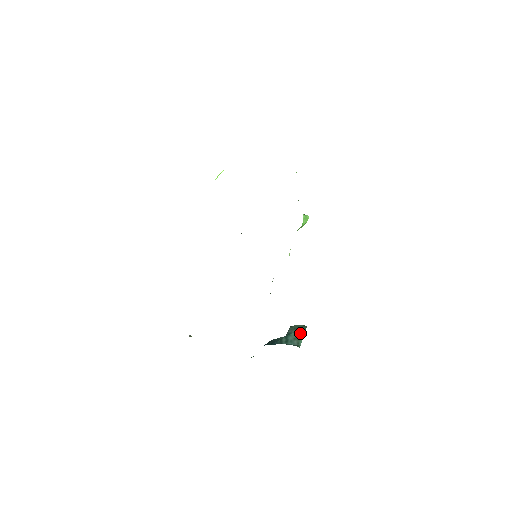
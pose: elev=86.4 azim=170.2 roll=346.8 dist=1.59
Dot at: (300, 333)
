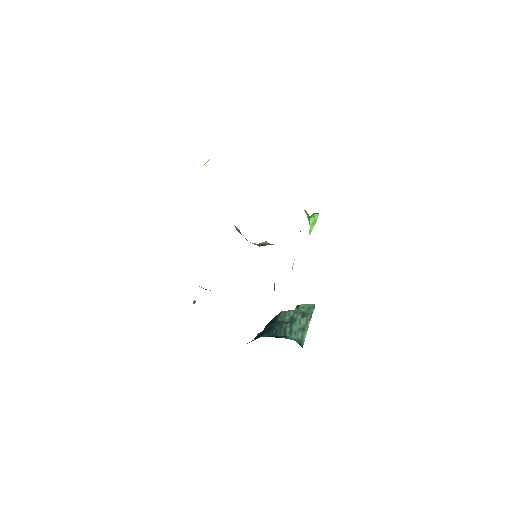
Dot at: (305, 322)
